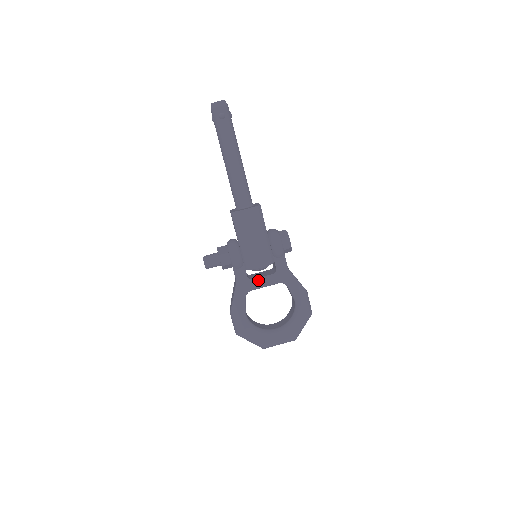
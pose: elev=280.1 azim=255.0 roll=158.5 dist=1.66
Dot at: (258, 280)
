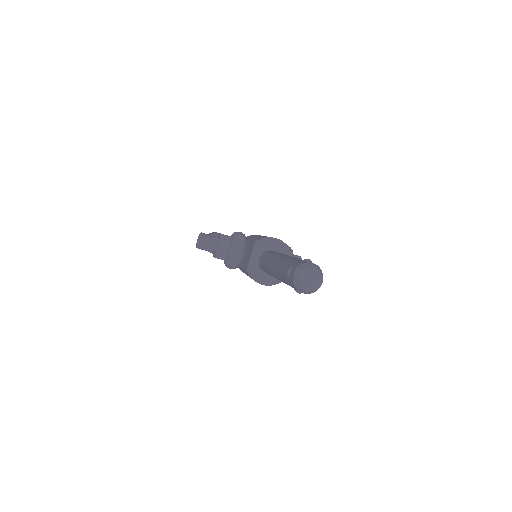
Dot at: occluded
